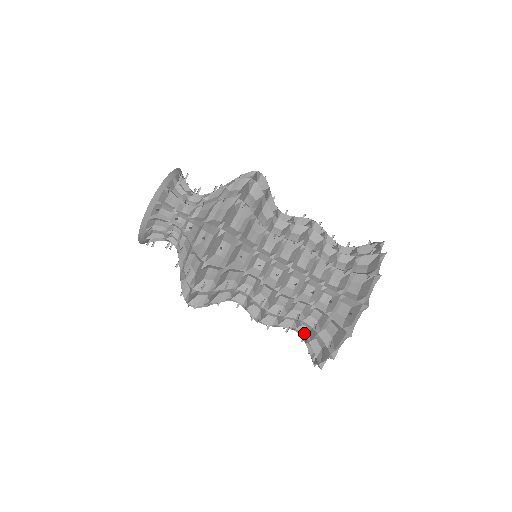
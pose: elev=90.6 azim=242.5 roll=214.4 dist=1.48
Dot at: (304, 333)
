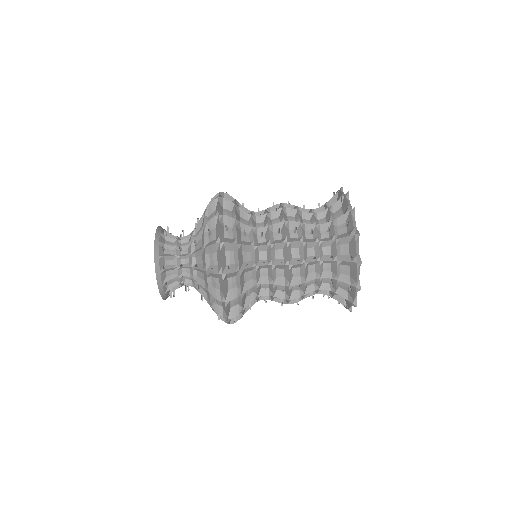
Dot at: (329, 277)
